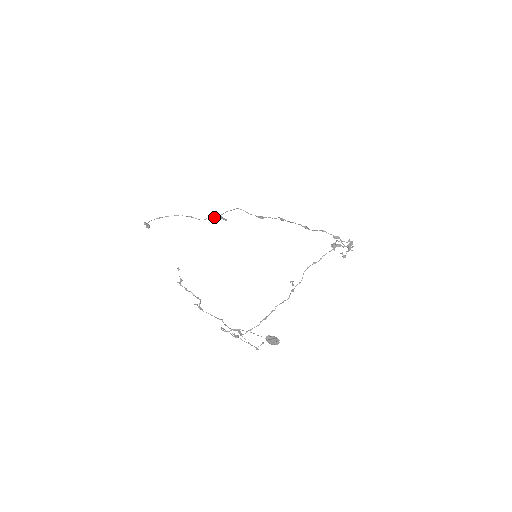
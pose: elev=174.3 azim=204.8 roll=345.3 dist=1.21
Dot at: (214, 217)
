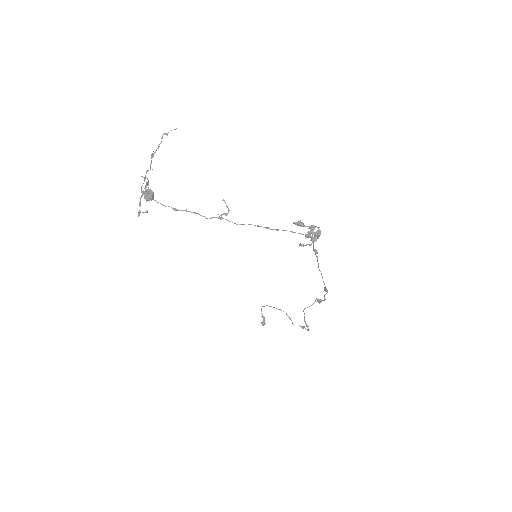
Dot at: (304, 327)
